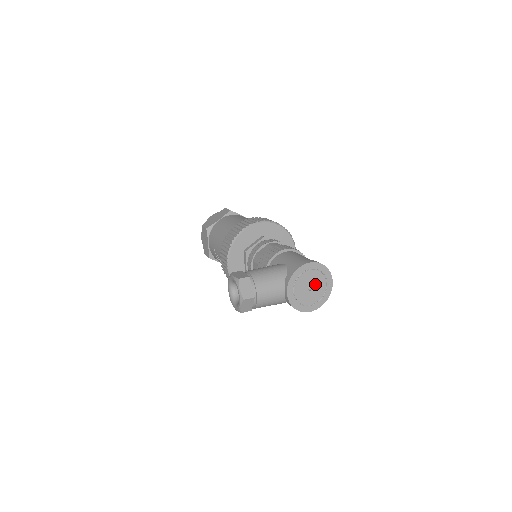
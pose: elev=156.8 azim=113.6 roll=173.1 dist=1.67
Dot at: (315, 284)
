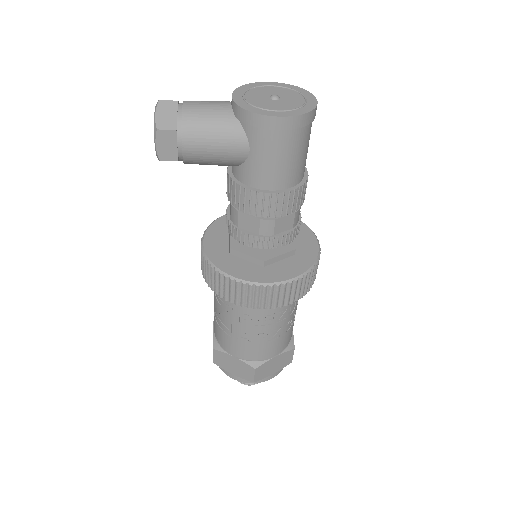
Dot at: (283, 97)
